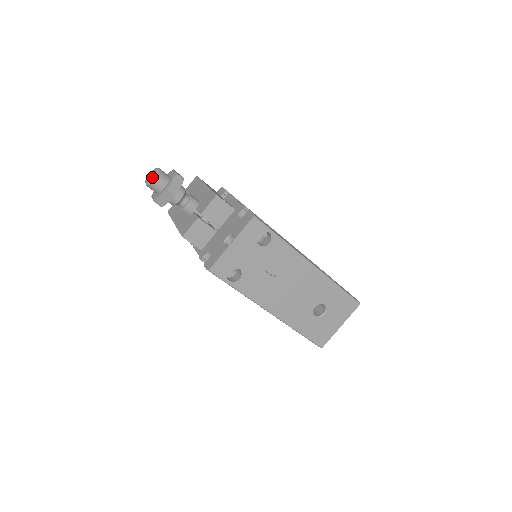
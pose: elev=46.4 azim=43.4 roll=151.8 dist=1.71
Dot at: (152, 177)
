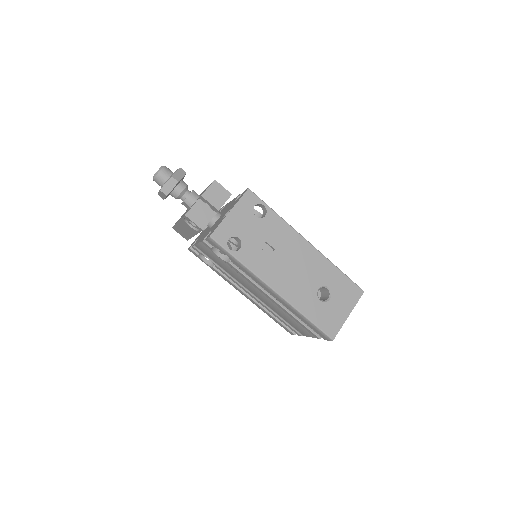
Dot at: (159, 169)
